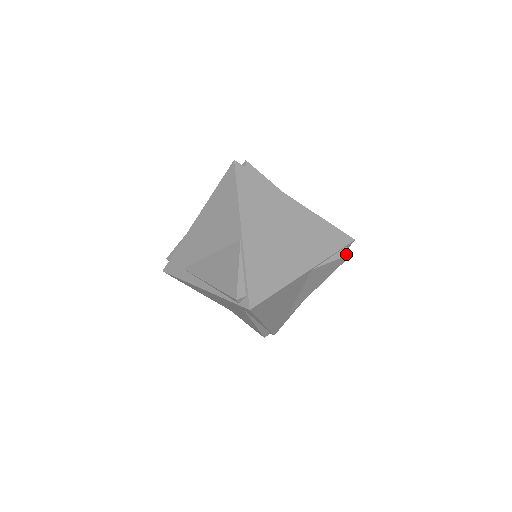
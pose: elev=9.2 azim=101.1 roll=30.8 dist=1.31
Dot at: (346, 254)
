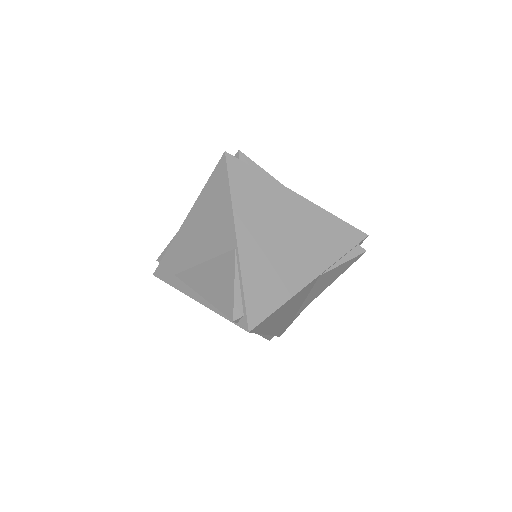
Dot at: (358, 253)
